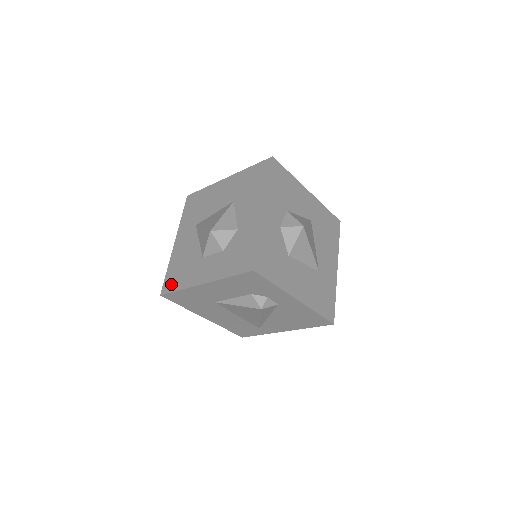
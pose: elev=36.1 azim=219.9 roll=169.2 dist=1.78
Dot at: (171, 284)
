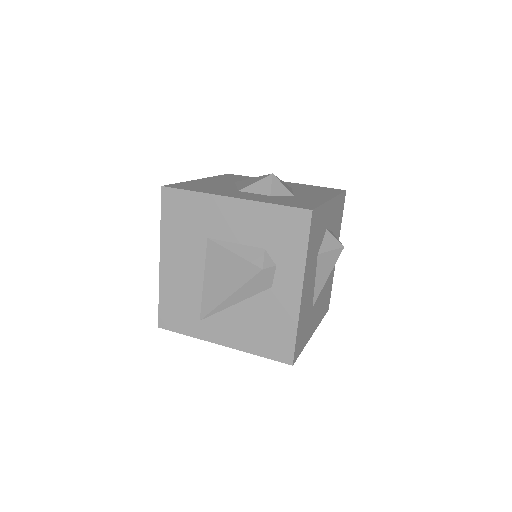
Dot at: (183, 186)
